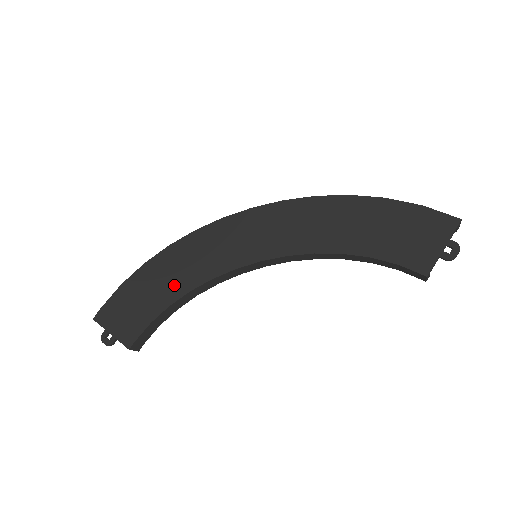
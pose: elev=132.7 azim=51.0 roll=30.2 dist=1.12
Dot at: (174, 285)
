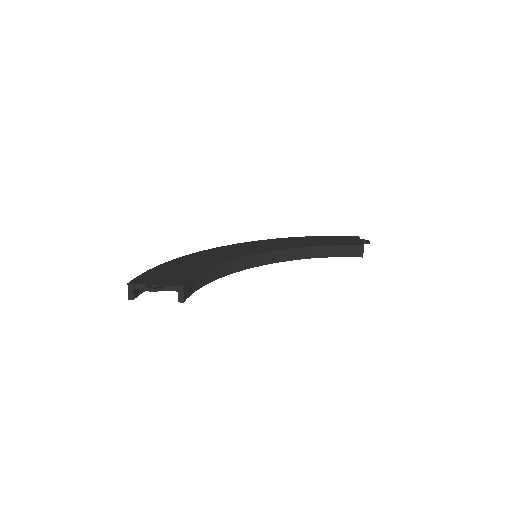
Dot at: (202, 264)
